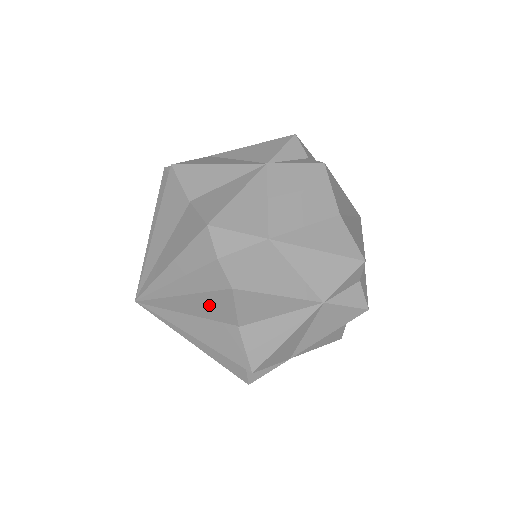
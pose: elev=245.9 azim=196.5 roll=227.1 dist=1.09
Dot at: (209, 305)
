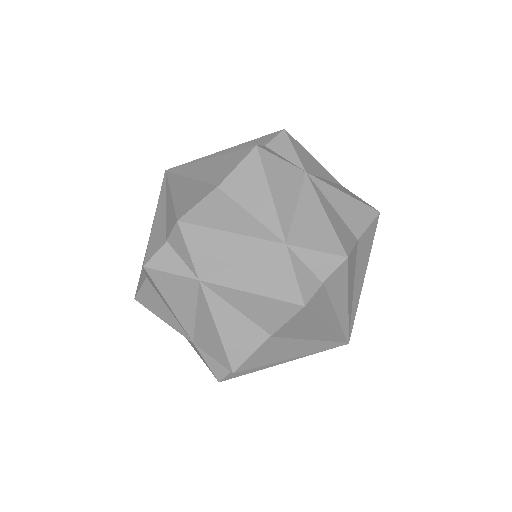
Dot at: (219, 165)
